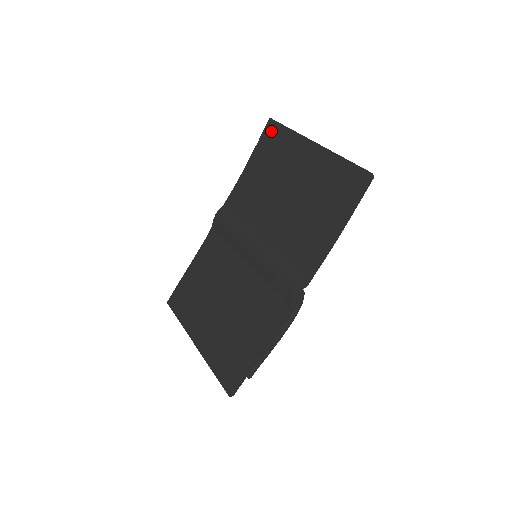
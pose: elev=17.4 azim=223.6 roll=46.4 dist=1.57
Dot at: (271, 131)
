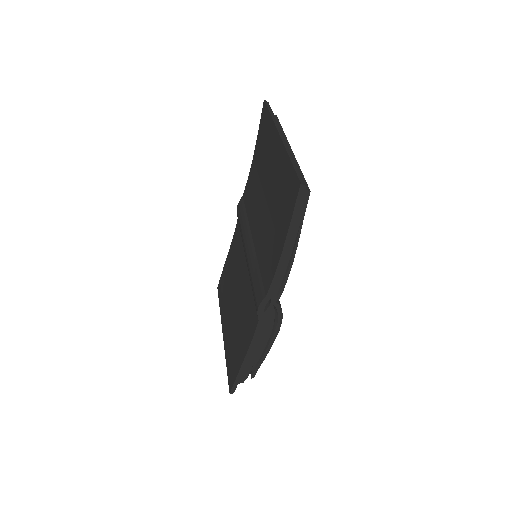
Dot at: (263, 116)
